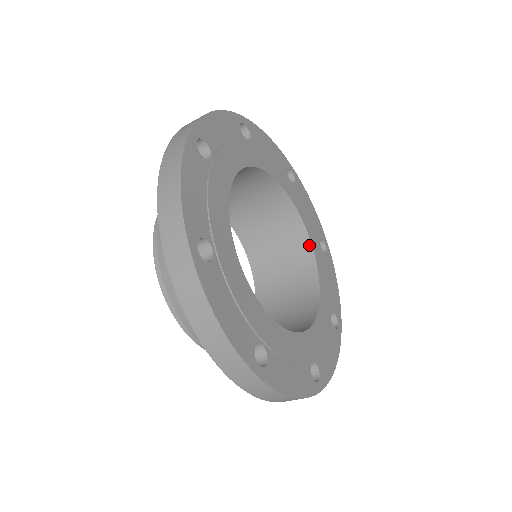
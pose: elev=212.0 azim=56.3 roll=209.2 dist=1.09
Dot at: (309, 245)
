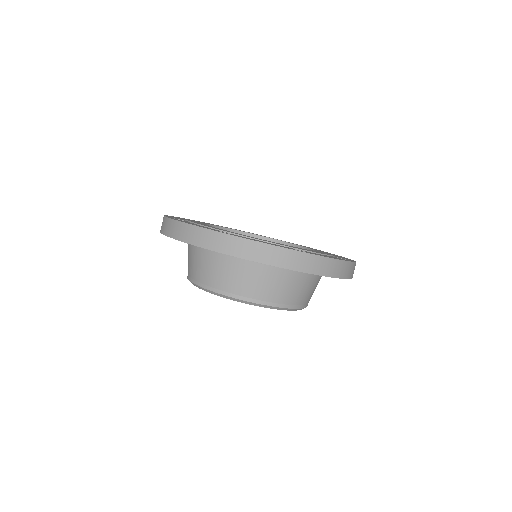
Dot at: (276, 241)
